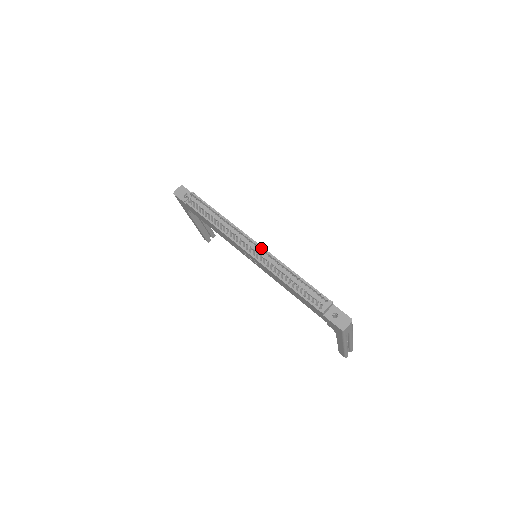
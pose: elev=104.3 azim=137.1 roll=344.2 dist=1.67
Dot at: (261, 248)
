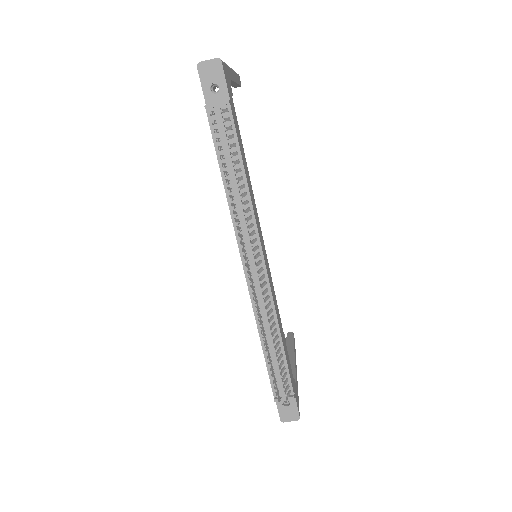
Dot at: (265, 277)
